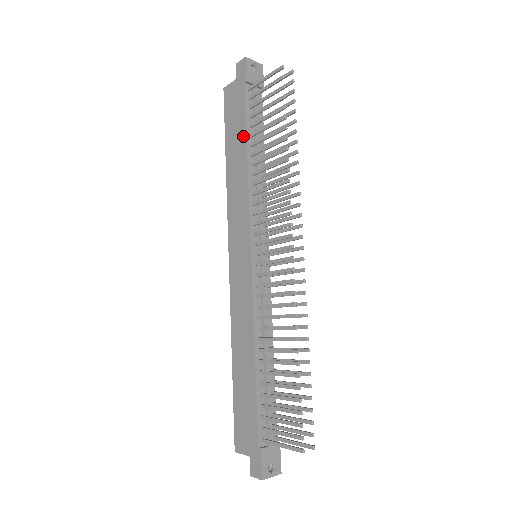
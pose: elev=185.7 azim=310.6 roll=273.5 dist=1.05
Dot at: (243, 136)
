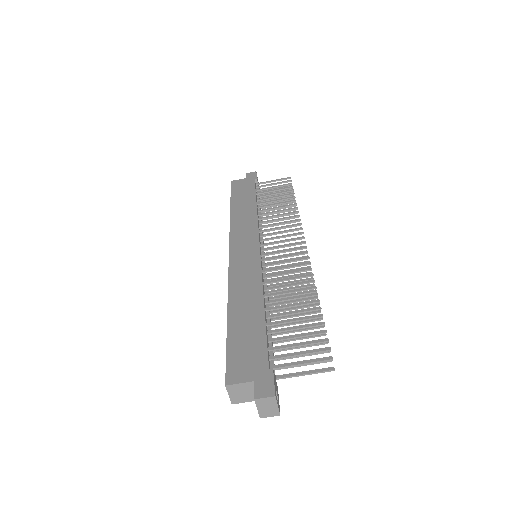
Dot at: (252, 197)
